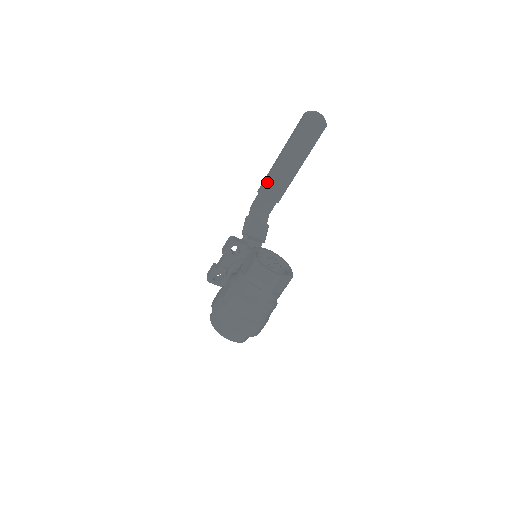
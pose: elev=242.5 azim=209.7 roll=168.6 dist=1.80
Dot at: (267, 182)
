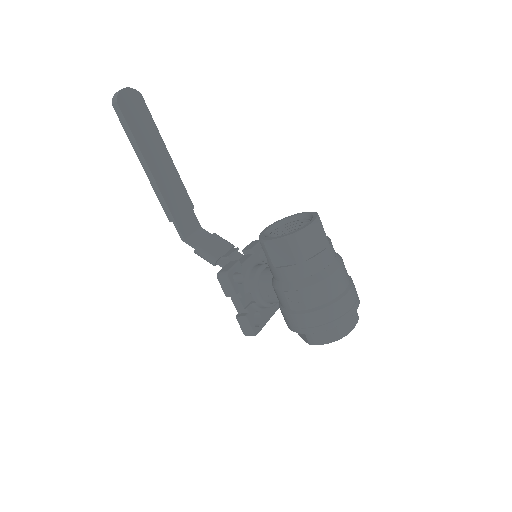
Dot at: (167, 202)
